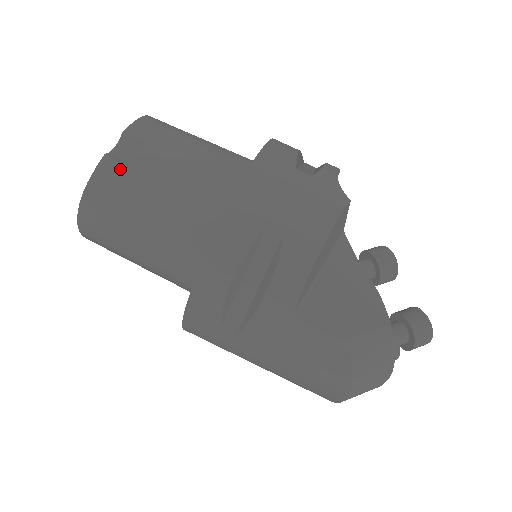
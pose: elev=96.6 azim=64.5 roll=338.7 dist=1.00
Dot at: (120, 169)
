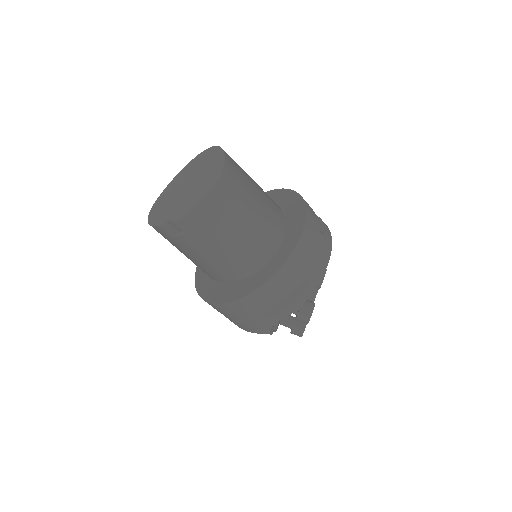
Dot at: (167, 236)
